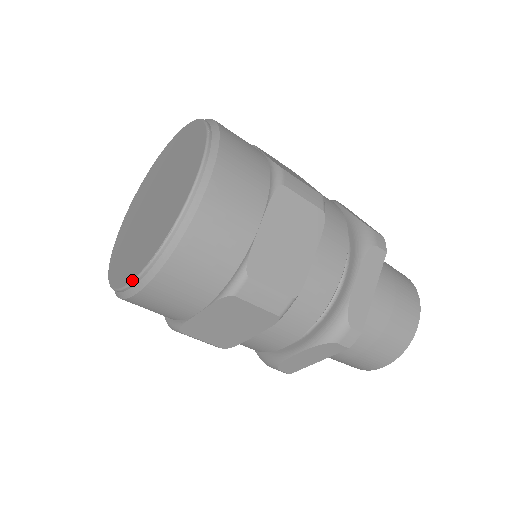
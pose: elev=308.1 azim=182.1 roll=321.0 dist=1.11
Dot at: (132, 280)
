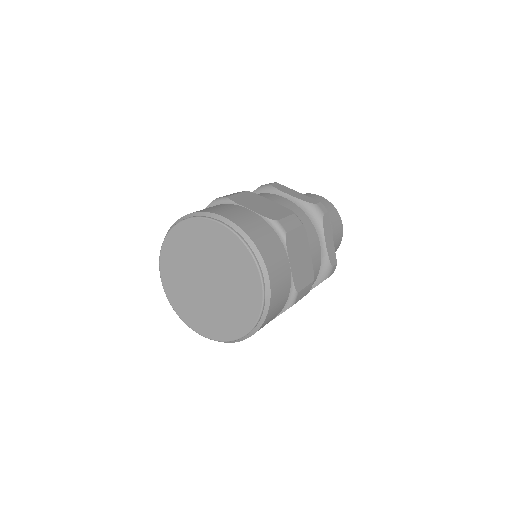
Dot at: (261, 283)
